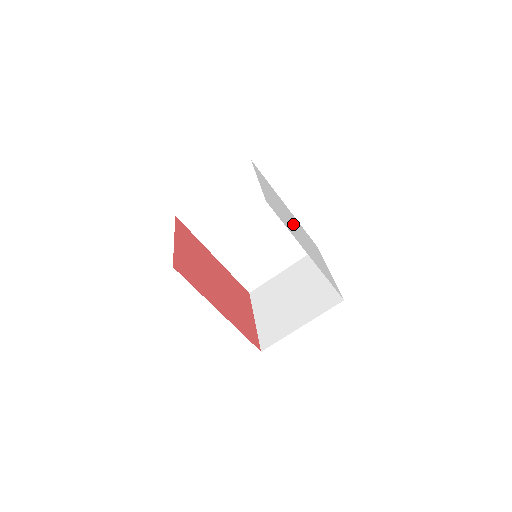
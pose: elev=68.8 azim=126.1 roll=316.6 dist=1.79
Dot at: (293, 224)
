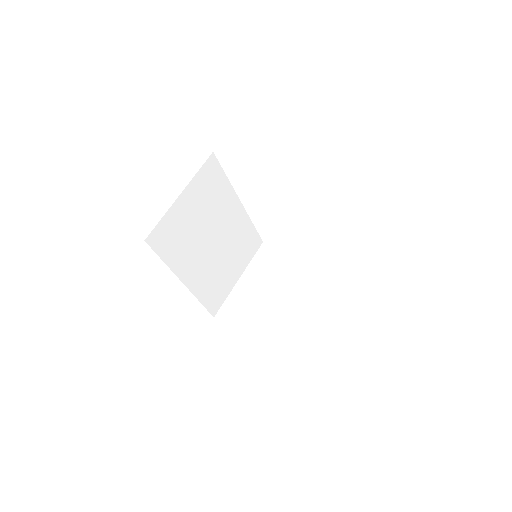
Dot at: occluded
